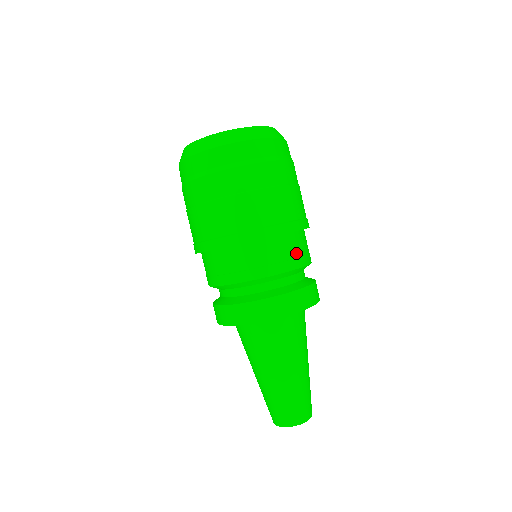
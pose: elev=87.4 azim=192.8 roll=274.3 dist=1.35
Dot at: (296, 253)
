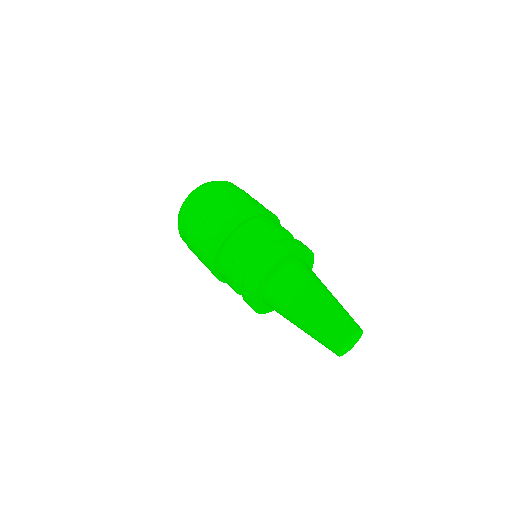
Dot at: occluded
